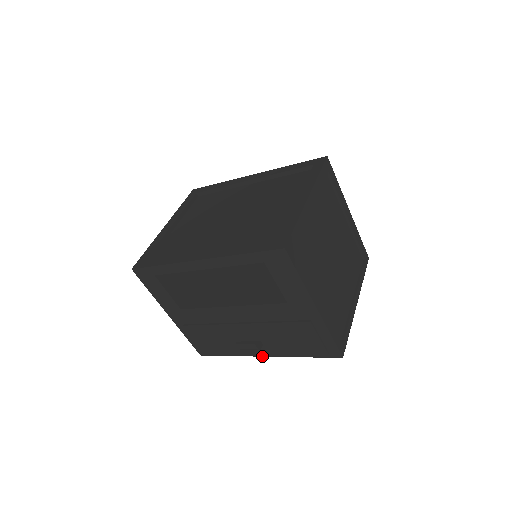
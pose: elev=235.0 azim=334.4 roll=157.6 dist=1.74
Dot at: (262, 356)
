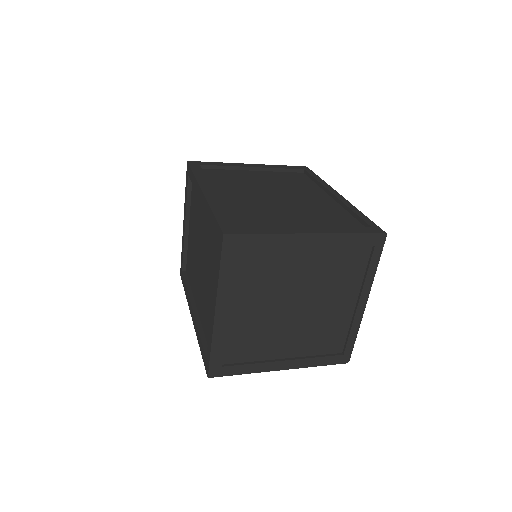
Dot at: occluded
